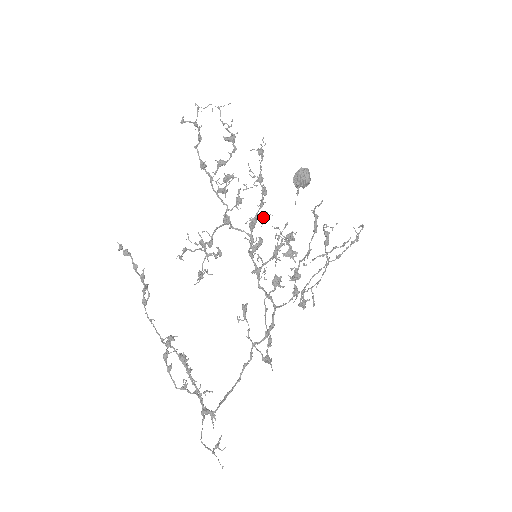
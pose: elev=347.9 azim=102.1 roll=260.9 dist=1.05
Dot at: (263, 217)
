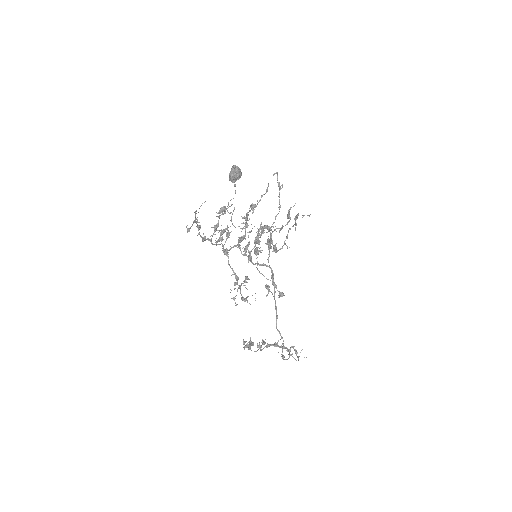
Dot at: (250, 232)
